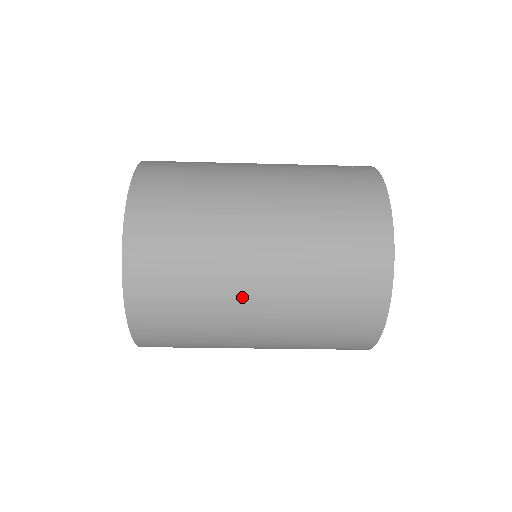
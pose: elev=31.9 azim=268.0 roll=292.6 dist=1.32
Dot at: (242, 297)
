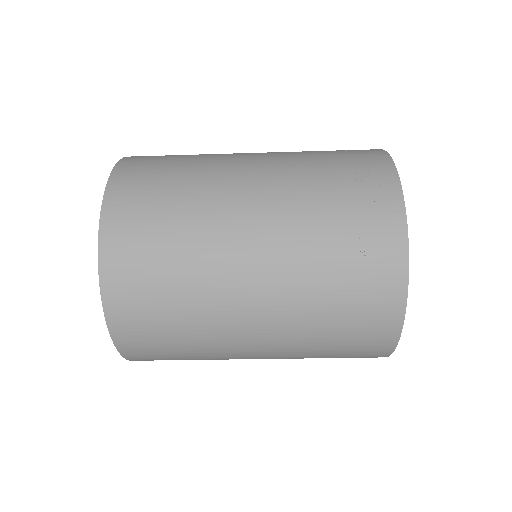
Dot at: (237, 336)
